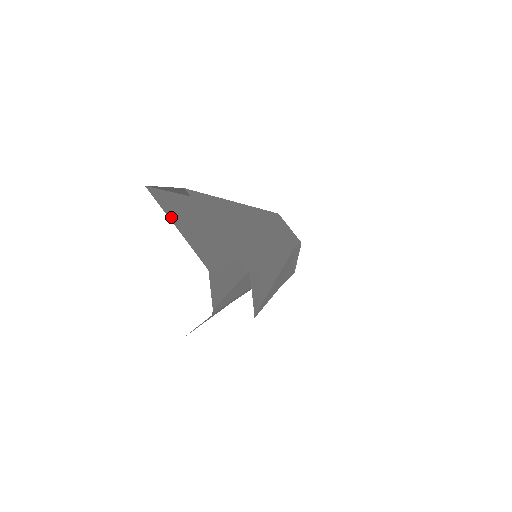
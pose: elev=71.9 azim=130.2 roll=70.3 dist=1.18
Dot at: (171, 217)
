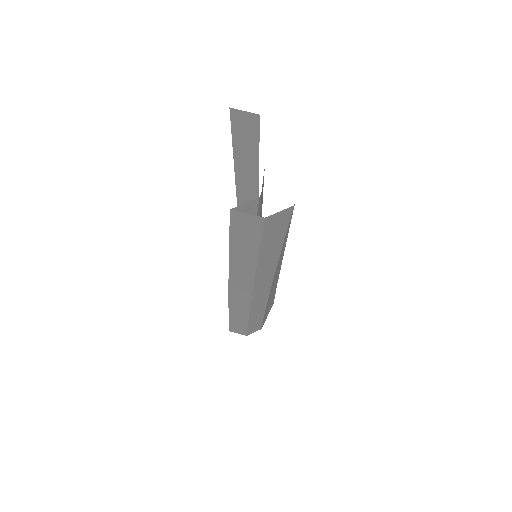
Dot at: occluded
